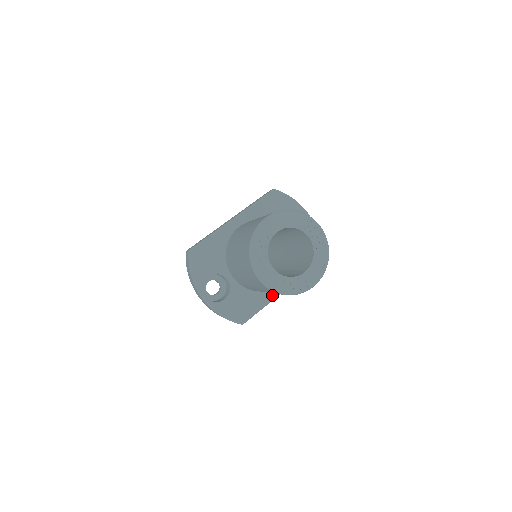
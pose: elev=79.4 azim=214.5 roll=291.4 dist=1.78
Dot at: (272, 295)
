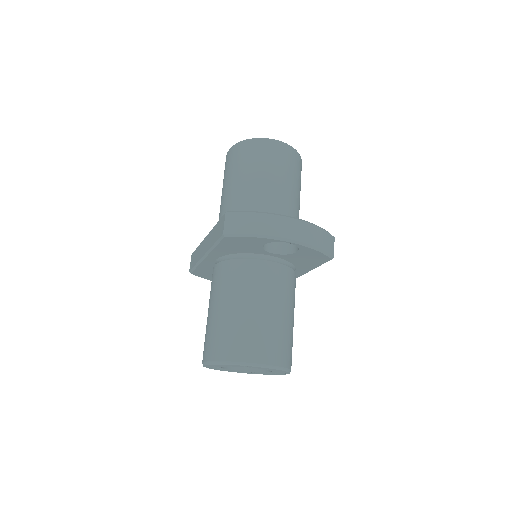
Dot at: occluded
